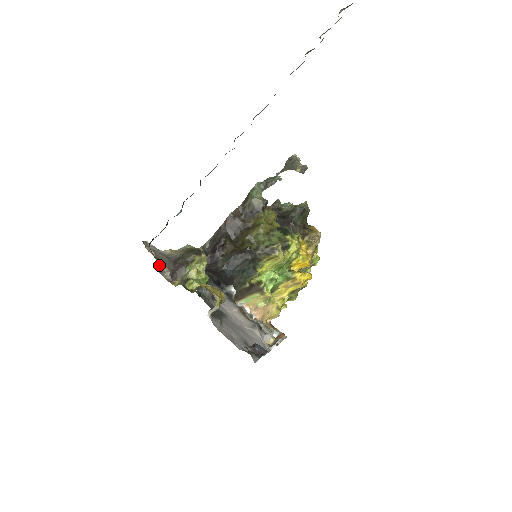
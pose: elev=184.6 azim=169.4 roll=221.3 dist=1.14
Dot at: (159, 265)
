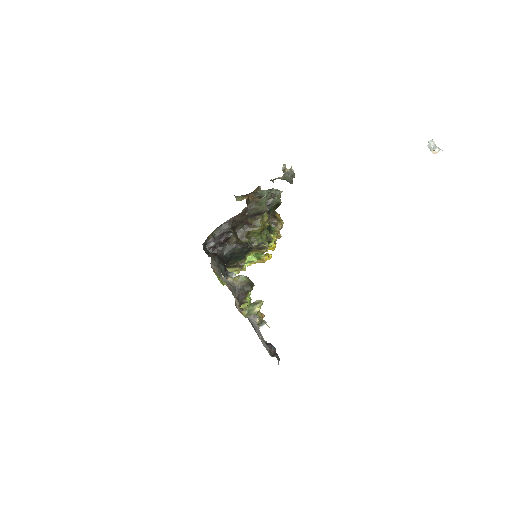
Dot at: occluded
